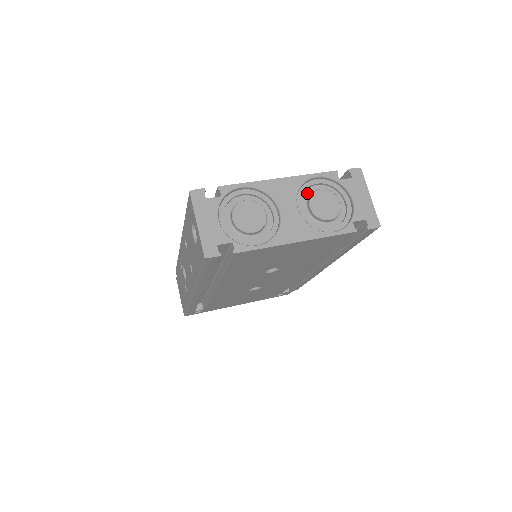
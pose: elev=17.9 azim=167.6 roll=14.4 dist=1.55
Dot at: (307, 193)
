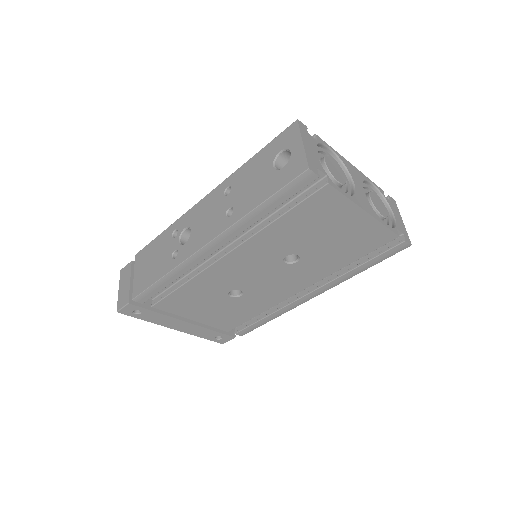
Dot at: (364, 191)
